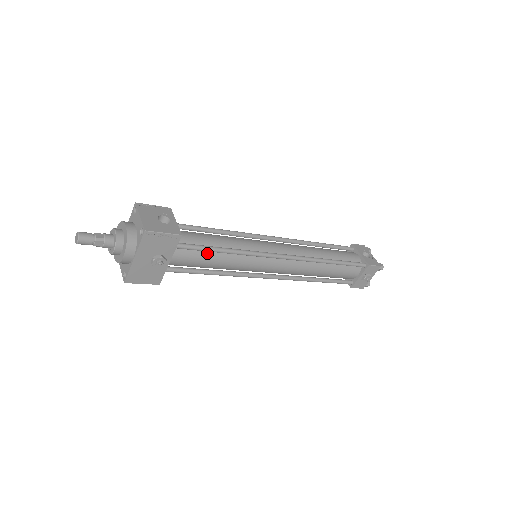
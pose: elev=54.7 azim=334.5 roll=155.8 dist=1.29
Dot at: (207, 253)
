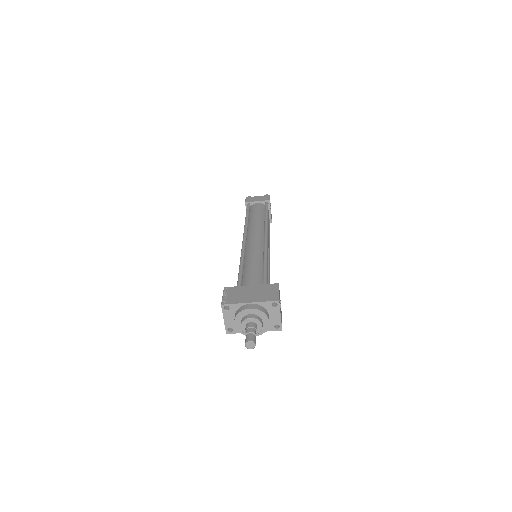
Dot at: occluded
